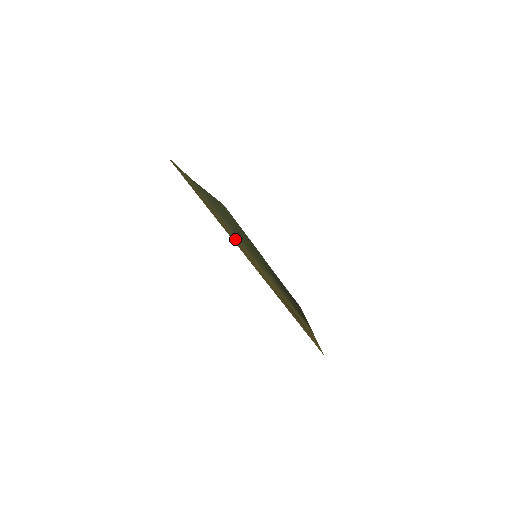
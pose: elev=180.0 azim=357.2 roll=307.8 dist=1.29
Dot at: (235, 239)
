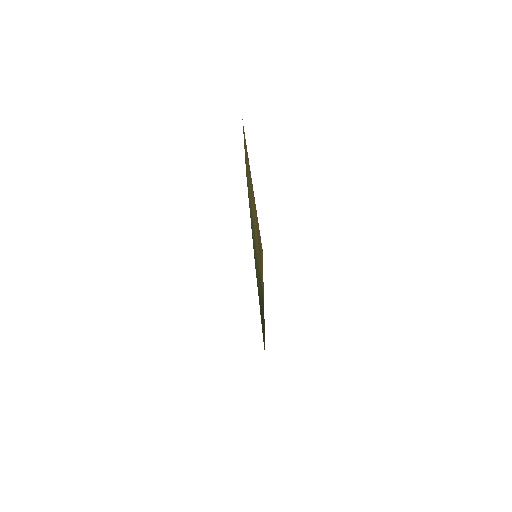
Dot at: occluded
